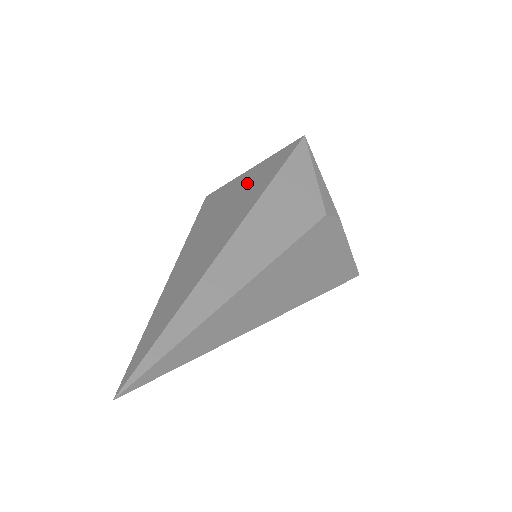
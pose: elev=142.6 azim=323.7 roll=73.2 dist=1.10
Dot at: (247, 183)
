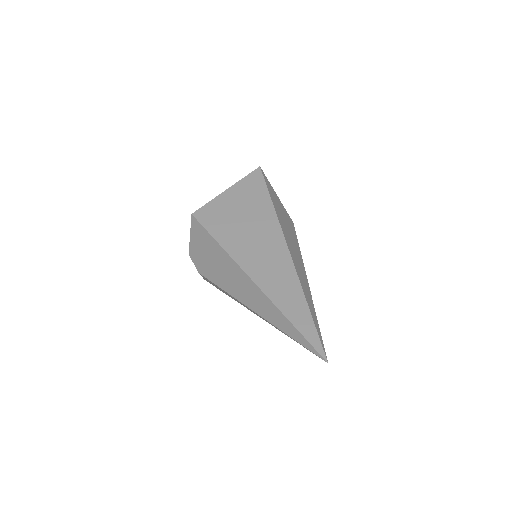
Dot at: (242, 205)
